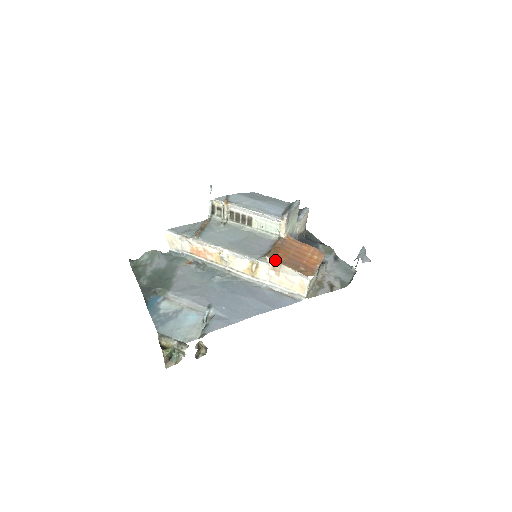
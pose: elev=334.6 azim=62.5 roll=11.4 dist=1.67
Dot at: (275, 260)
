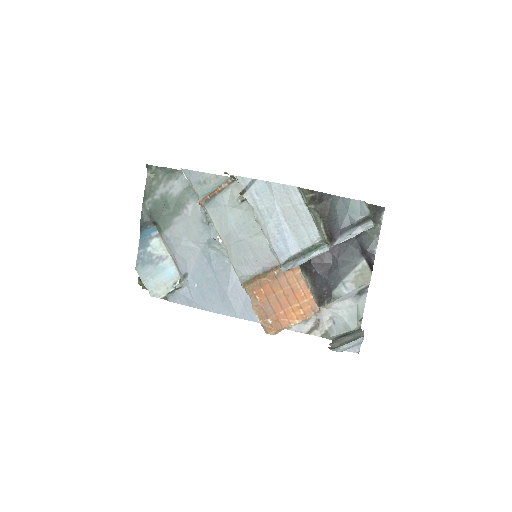
Dot at: (249, 296)
